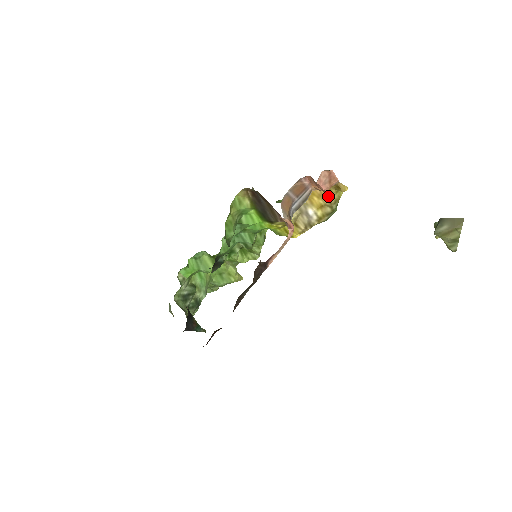
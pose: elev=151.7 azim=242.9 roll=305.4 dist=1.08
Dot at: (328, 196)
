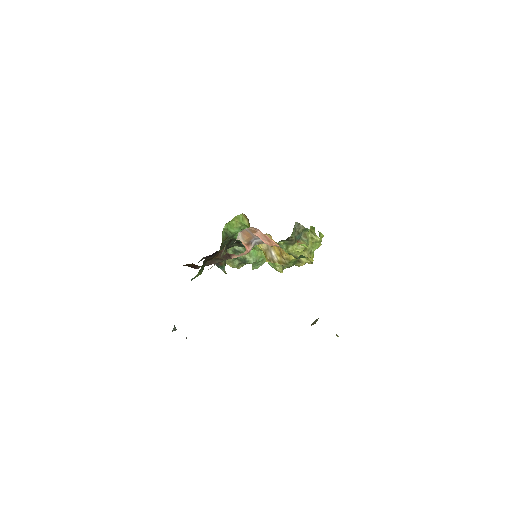
Dot at: (281, 252)
